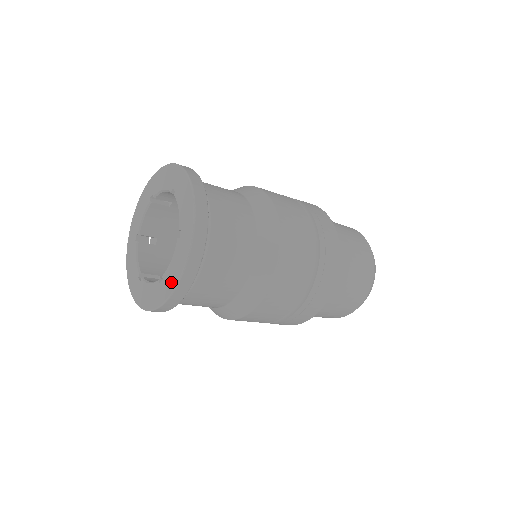
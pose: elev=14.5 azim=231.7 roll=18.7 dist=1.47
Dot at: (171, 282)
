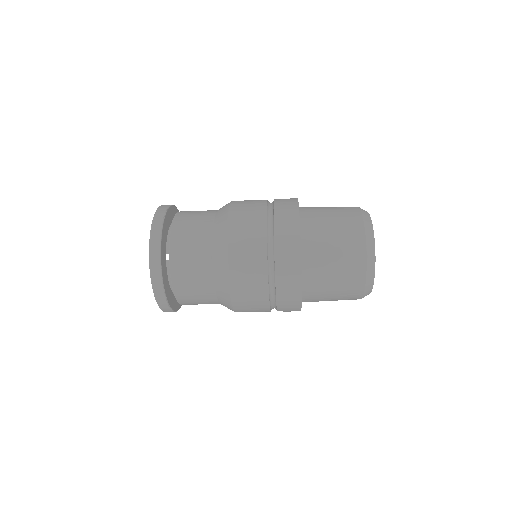
Dot at: occluded
